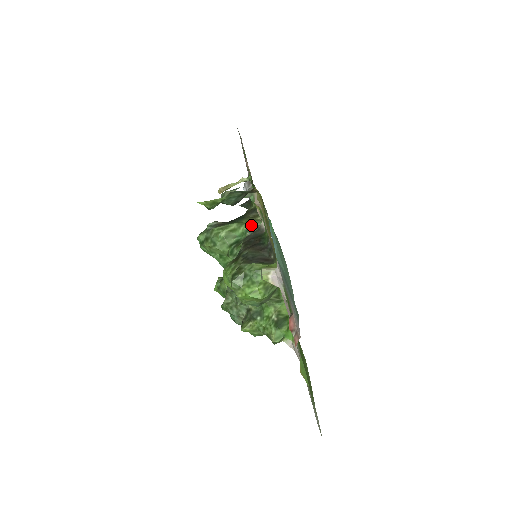
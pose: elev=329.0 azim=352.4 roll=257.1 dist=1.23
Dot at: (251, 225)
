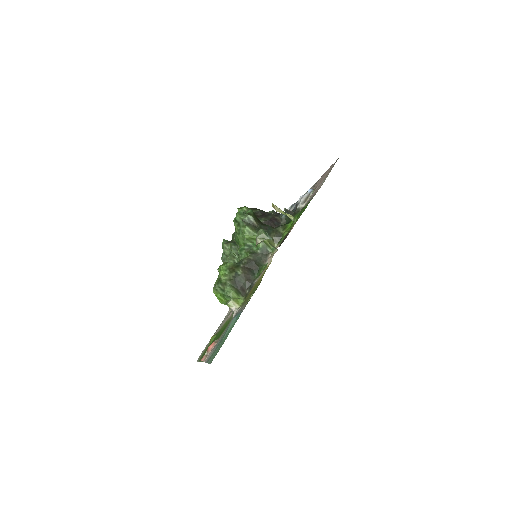
Dot at: (265, 248)
